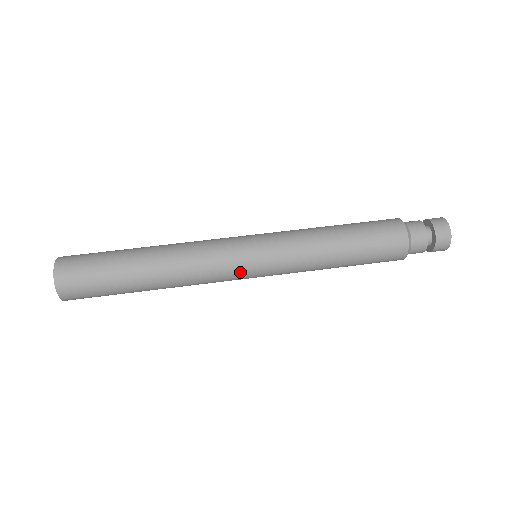
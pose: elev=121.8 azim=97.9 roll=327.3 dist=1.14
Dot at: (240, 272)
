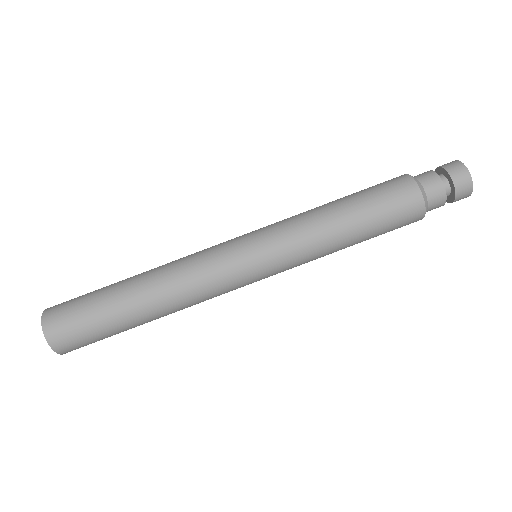
Dot at: (237, 269)
